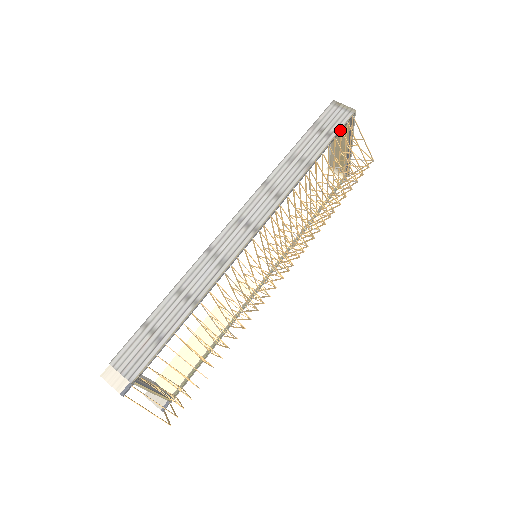
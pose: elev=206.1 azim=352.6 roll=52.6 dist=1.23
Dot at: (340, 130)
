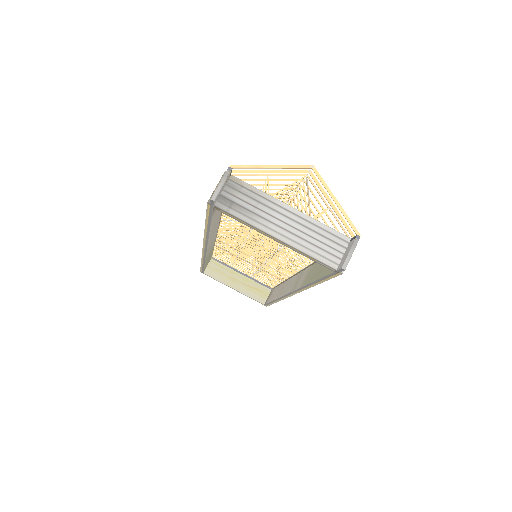
Dot at: occluded
